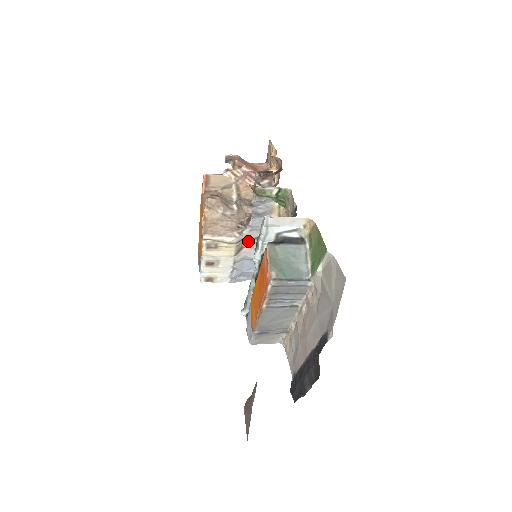
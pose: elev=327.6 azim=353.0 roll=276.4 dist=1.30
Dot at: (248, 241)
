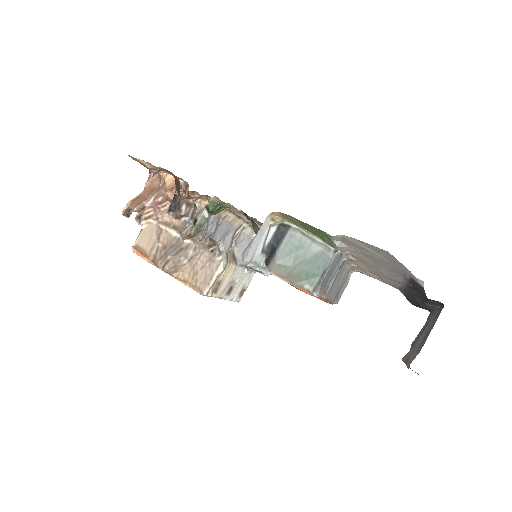
Dot at: (231, 246)
